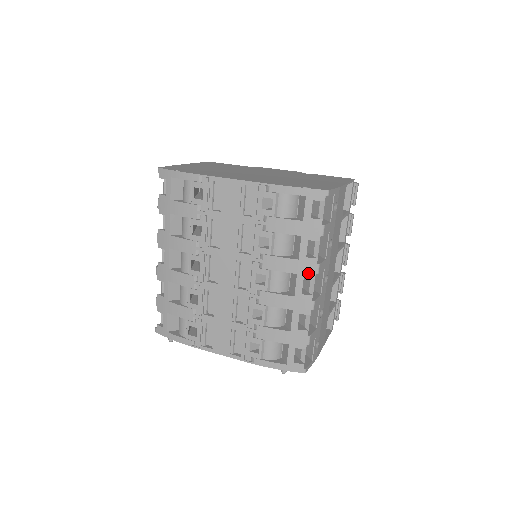
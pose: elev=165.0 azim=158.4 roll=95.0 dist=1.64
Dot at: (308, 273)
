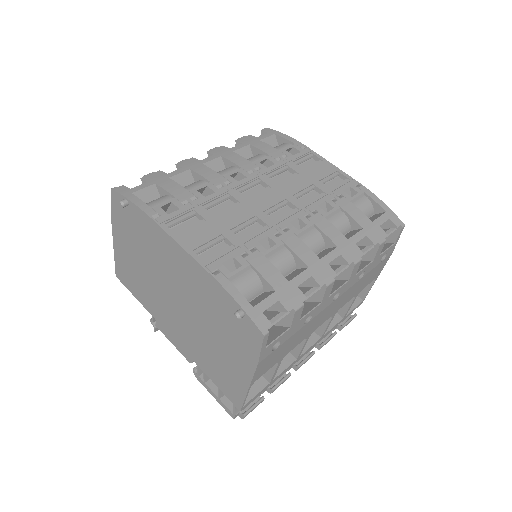
Dot at: (348, 255)
